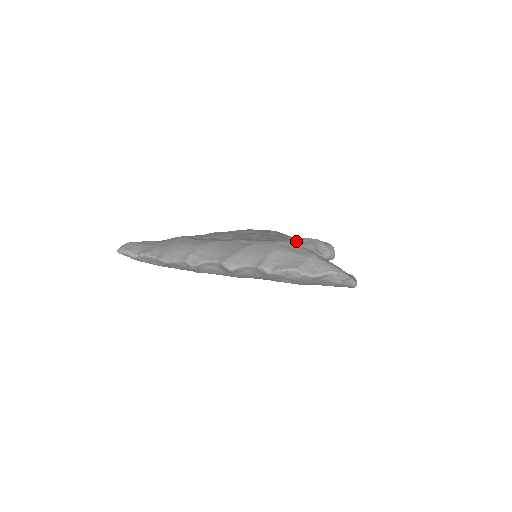
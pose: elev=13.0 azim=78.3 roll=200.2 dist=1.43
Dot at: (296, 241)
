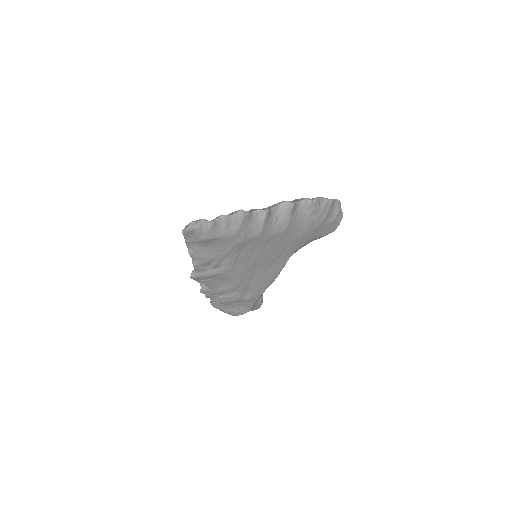
Dot at: occluded
